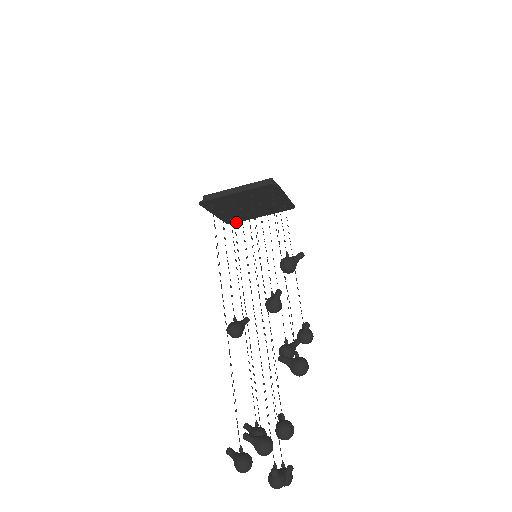
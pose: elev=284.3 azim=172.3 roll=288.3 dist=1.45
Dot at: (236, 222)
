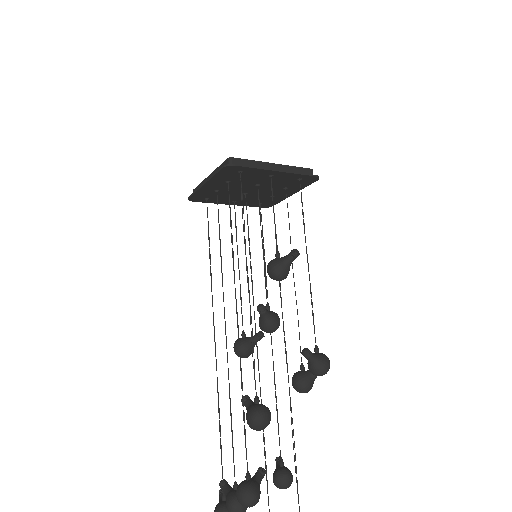
Dot at: (275, 204)
